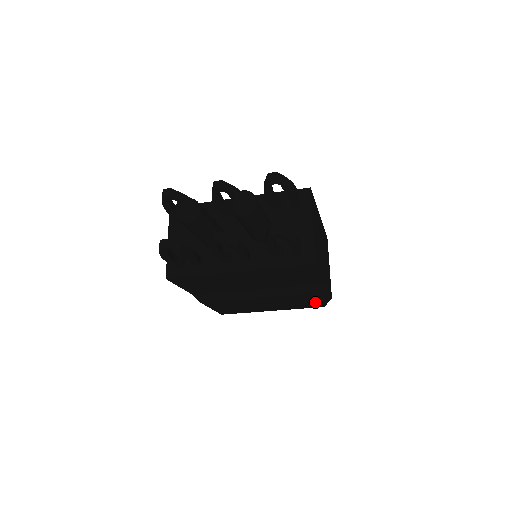
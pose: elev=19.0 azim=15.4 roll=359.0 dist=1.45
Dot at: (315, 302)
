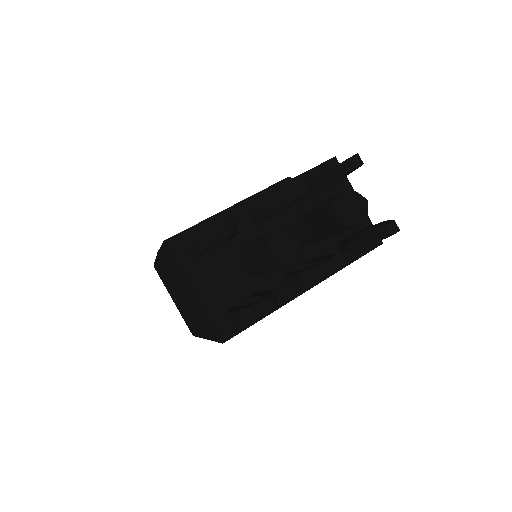
Dot at: occluded
